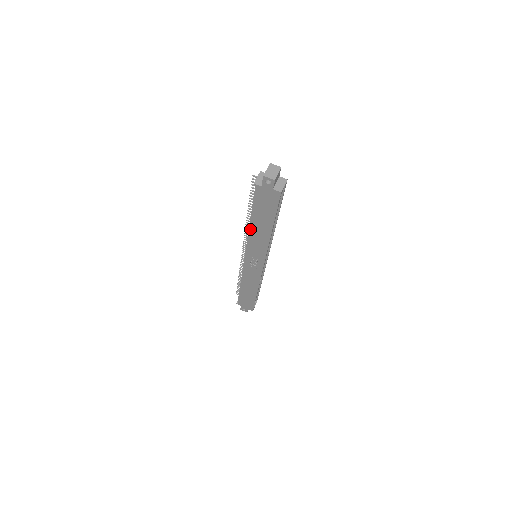
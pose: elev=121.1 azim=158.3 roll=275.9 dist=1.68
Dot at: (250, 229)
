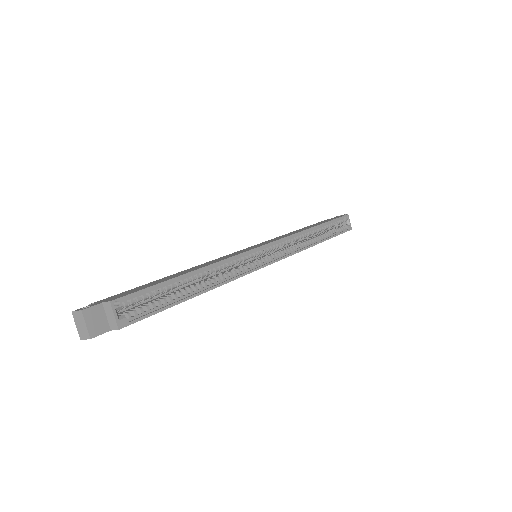
Dot at: occluded
